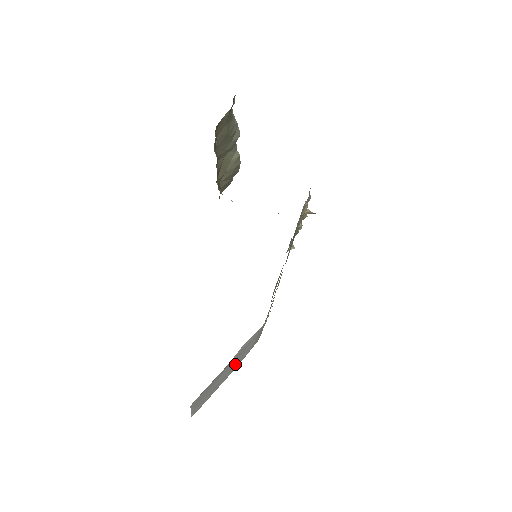
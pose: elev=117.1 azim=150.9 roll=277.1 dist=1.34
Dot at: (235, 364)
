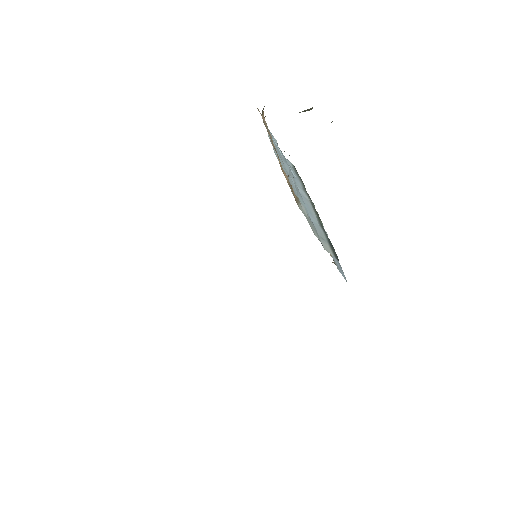
Dot at: occluded
